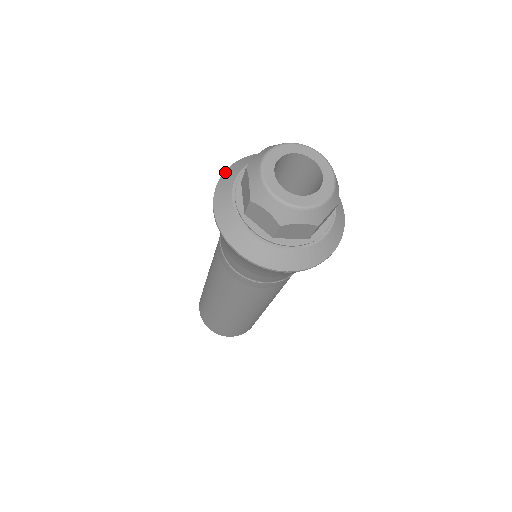
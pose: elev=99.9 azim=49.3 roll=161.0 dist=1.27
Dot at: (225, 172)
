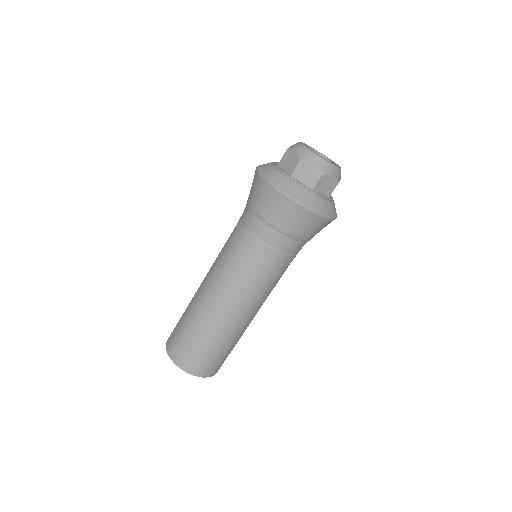
Dot at: occluded
